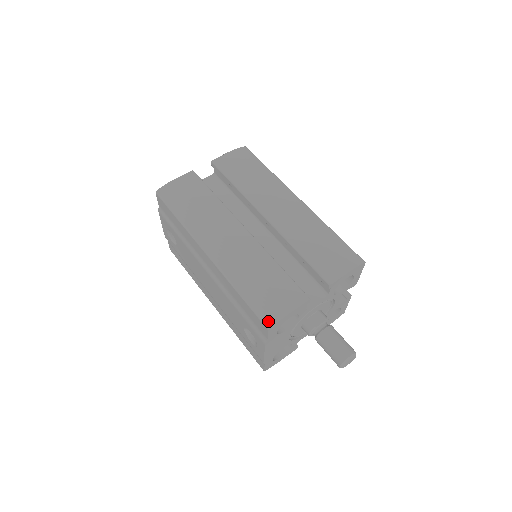
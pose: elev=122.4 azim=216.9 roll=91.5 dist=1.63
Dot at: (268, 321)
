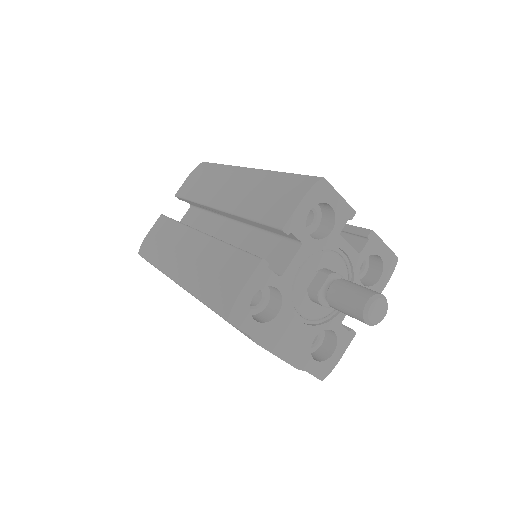
Dot at: (224, 312)
